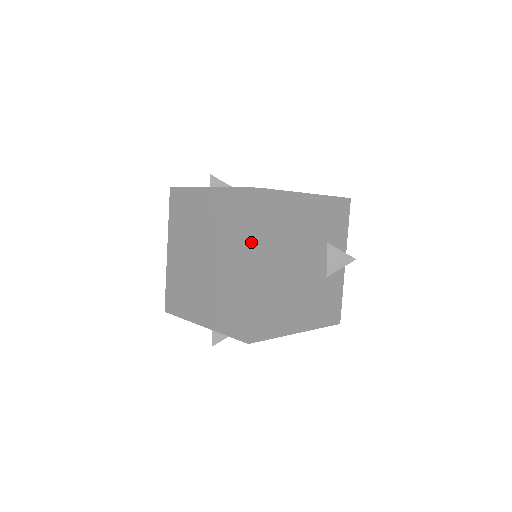
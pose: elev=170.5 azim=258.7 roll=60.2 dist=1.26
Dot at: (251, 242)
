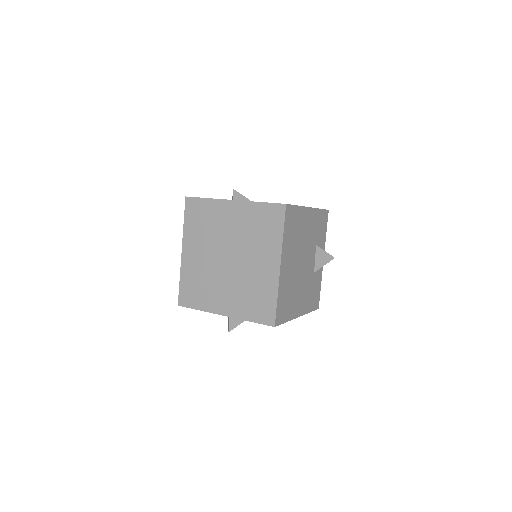
Dot at: (278, 246)
